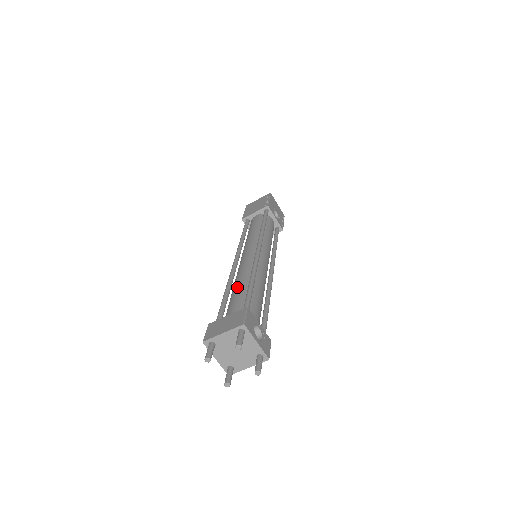
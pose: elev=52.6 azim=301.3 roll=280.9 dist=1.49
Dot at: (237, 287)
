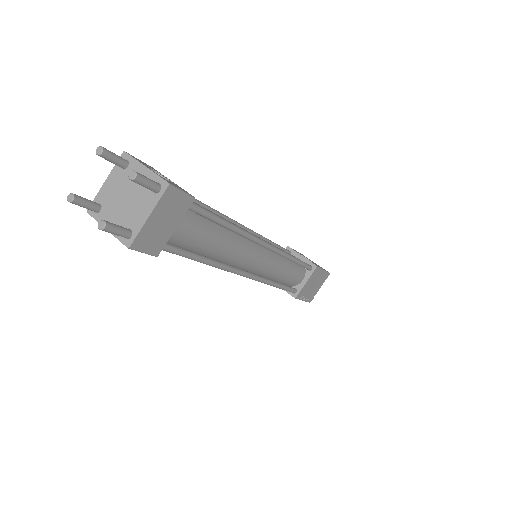
Dot at: occluded
